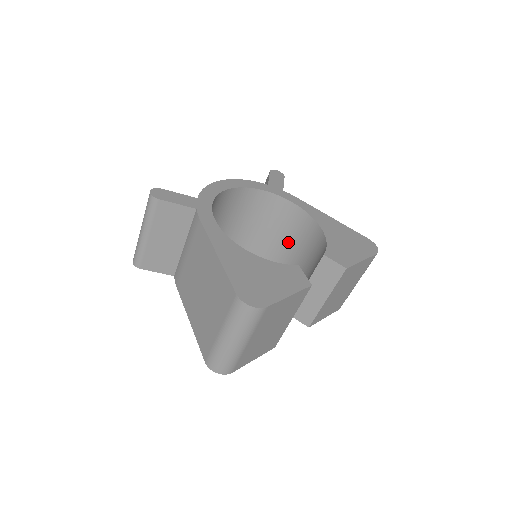
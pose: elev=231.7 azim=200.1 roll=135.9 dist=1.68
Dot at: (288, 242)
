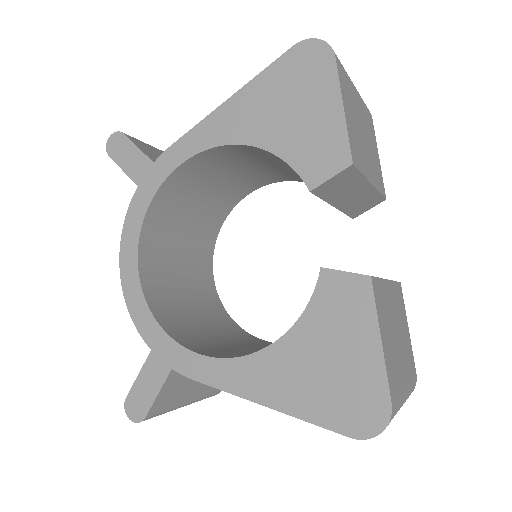
Dot at: (240, 171)
